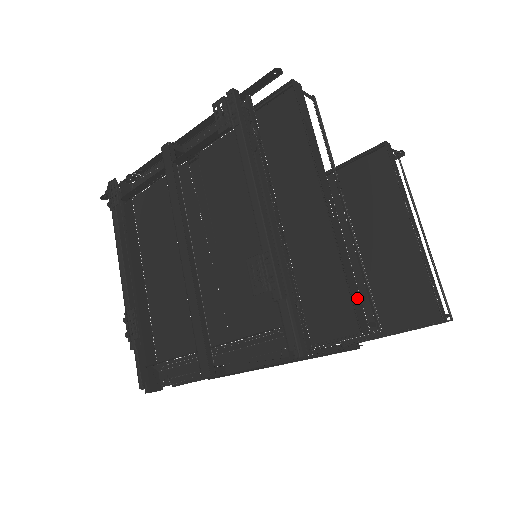
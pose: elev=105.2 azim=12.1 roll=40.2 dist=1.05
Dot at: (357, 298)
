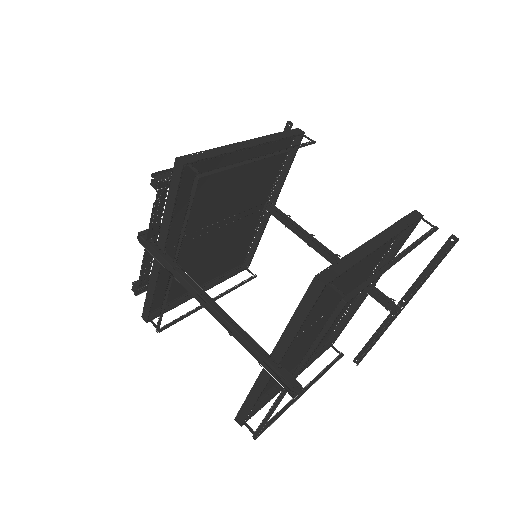
Dot at: (199, 157)
